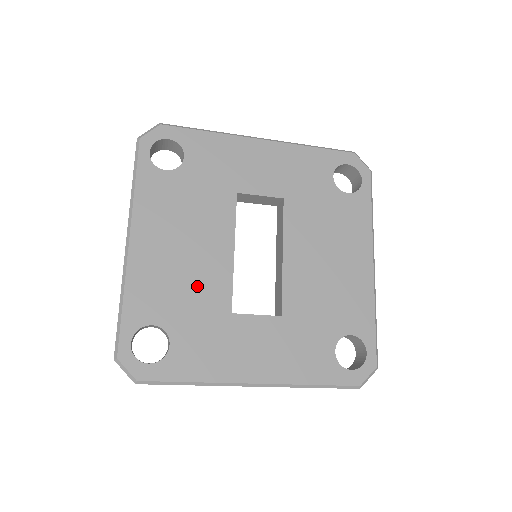
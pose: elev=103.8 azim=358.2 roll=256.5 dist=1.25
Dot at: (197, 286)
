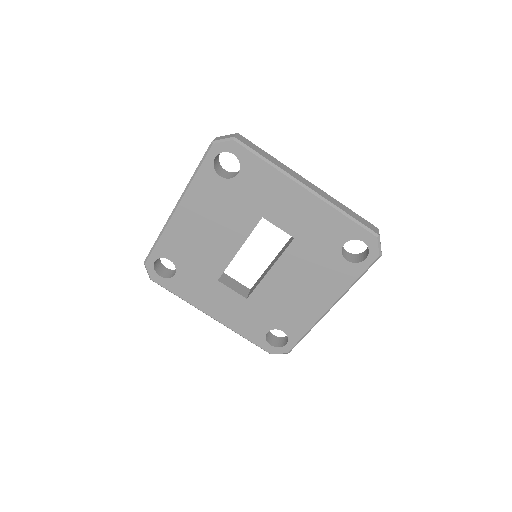
Dot at: (205, 256)
